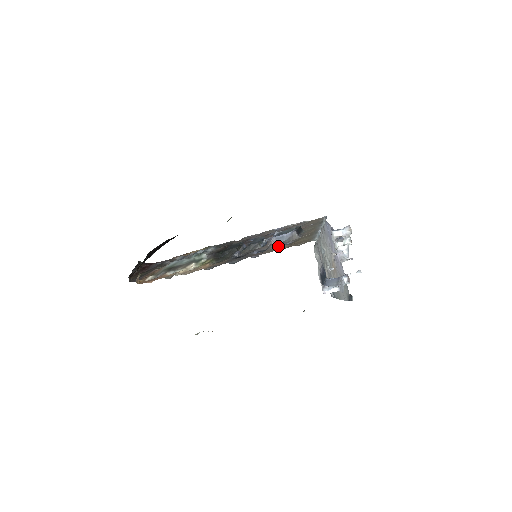
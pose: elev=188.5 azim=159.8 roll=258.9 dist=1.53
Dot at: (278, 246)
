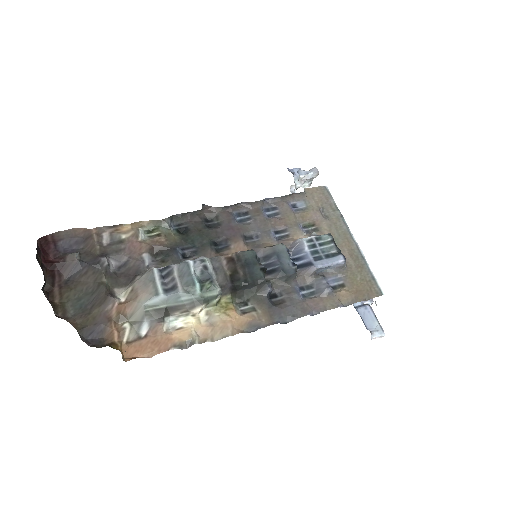
Dot at: (332, 289)
